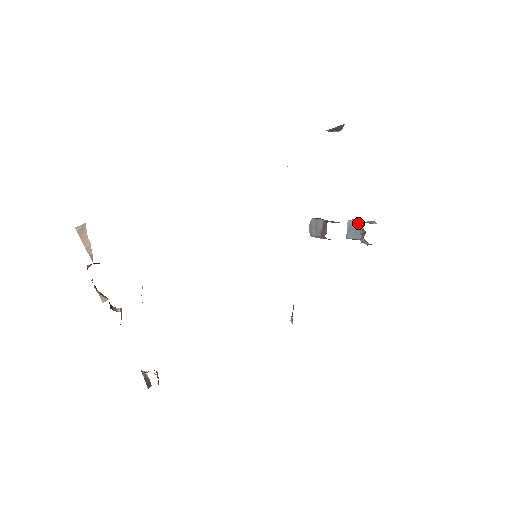
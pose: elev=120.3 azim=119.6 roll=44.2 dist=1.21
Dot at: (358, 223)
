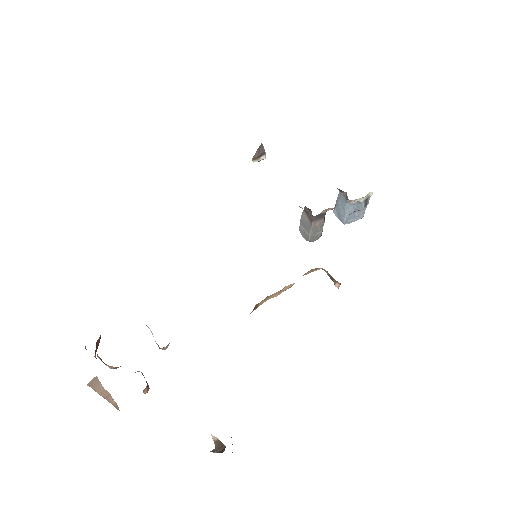
Dot at: (338, 199)
